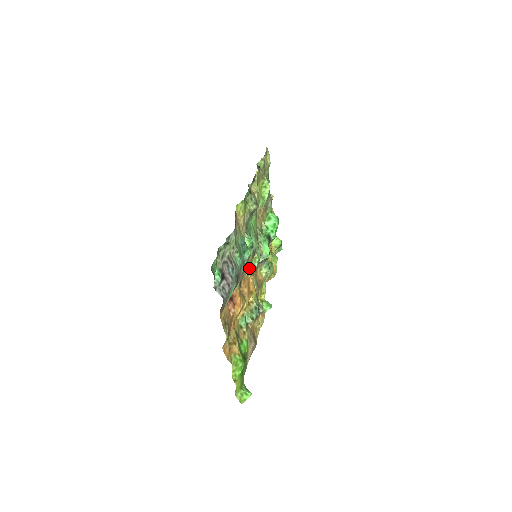
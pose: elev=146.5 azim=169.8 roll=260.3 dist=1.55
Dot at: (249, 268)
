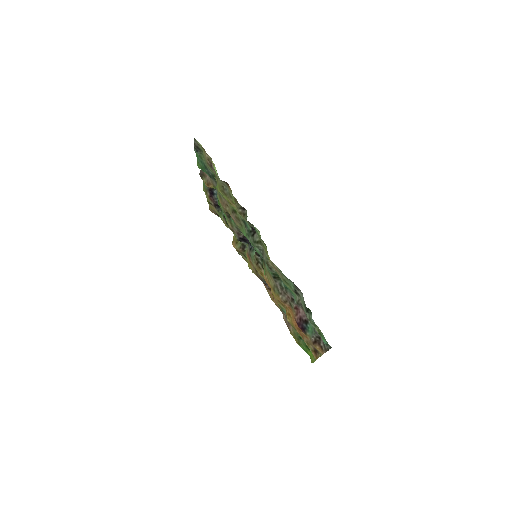
Dot at: (268, 276)
